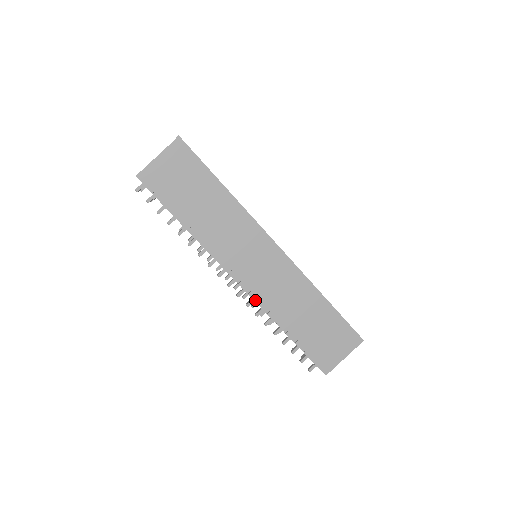
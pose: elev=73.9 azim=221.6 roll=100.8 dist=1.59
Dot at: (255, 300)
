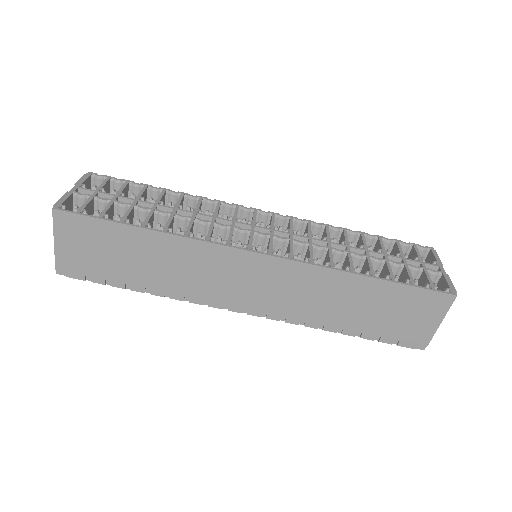
Dot at: (279, 320)
